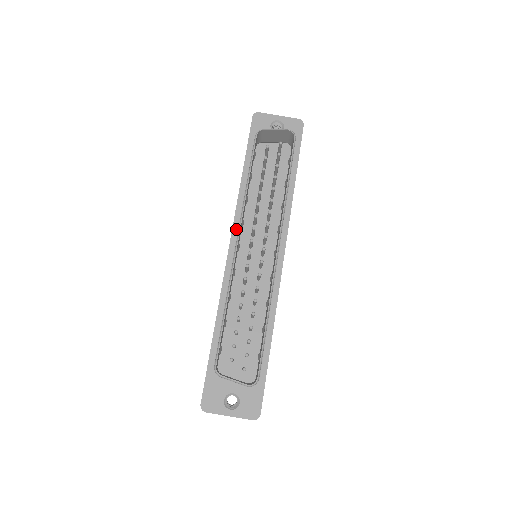
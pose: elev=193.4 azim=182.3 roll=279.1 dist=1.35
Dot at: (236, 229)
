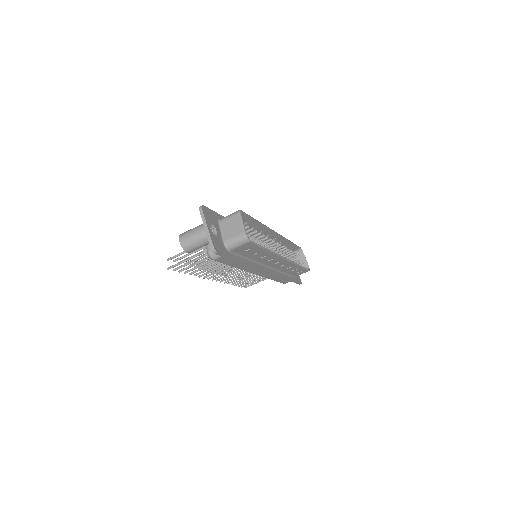
Dot at: occluded
